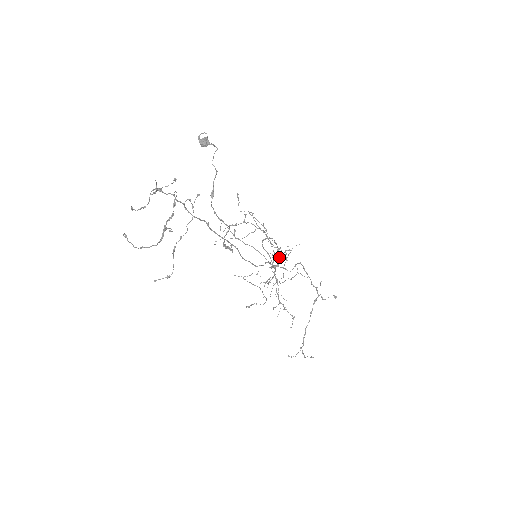
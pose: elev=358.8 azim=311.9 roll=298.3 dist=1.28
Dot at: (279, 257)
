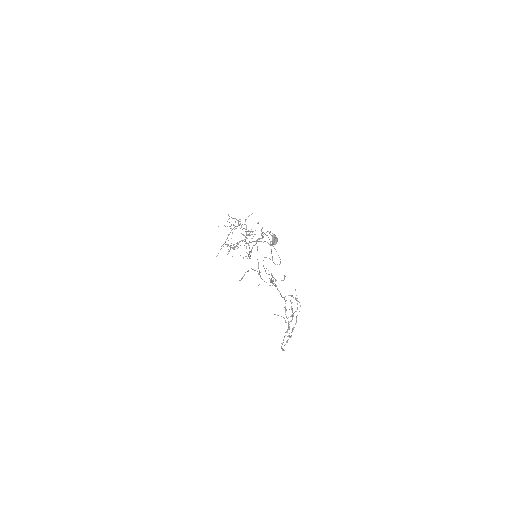
Dot at: (278, 255)
